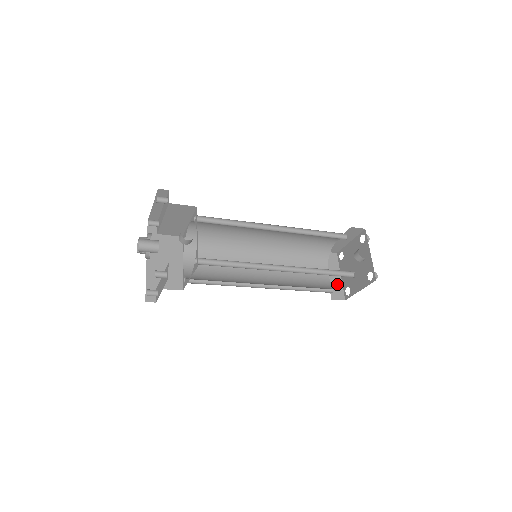
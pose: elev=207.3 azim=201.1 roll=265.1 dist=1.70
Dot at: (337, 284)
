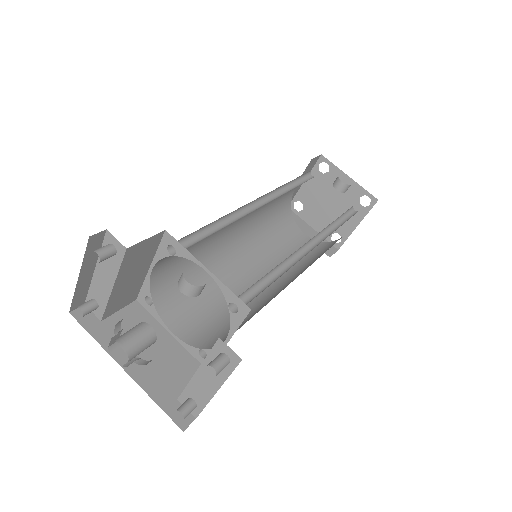
Dot at: occluded
